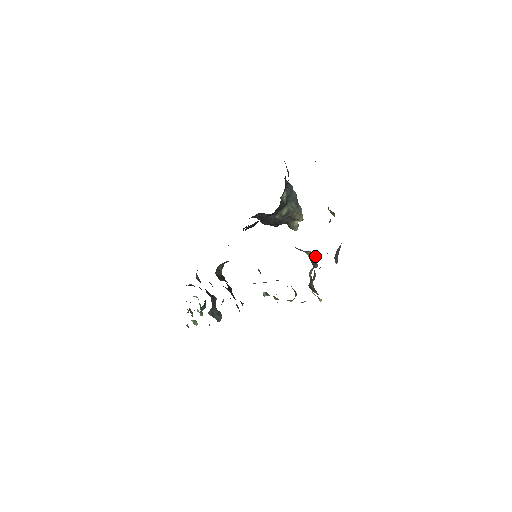
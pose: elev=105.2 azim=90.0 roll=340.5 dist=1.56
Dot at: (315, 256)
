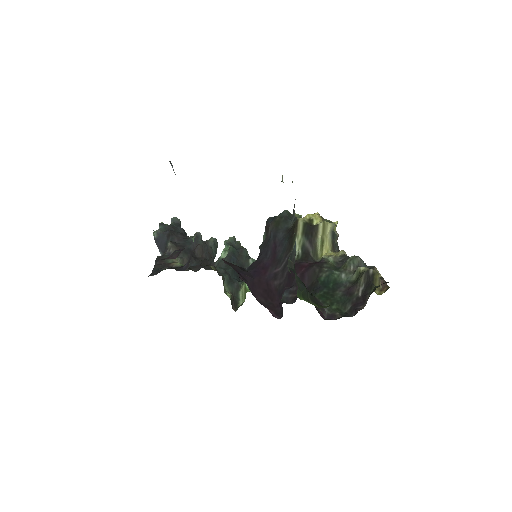
Dot at: (330, 226)
